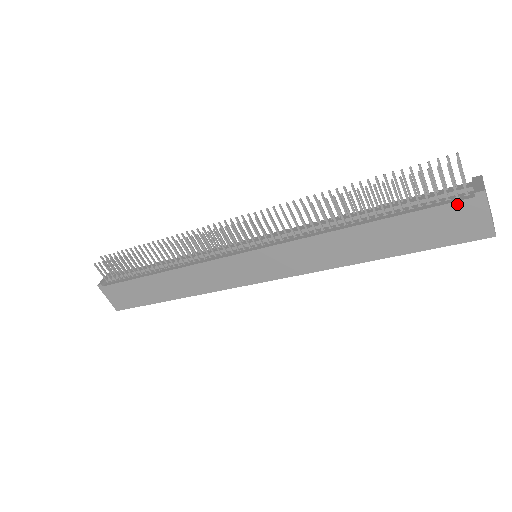
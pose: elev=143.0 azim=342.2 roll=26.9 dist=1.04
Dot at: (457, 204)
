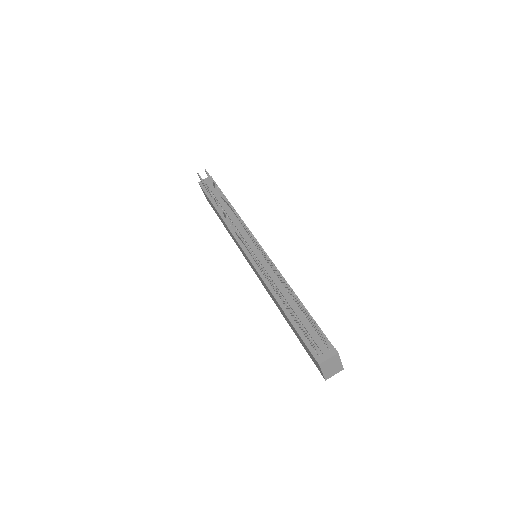
Dot at: (311, 353)
